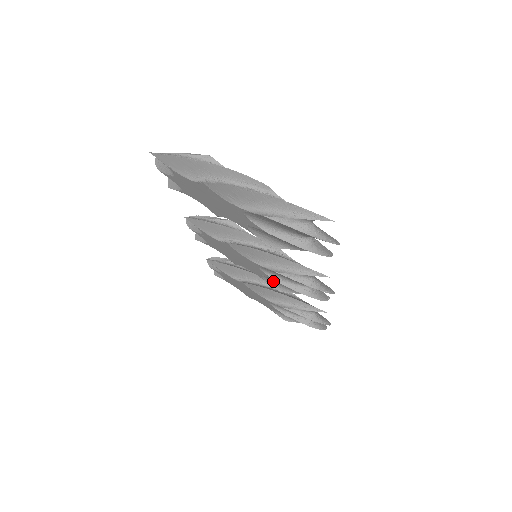
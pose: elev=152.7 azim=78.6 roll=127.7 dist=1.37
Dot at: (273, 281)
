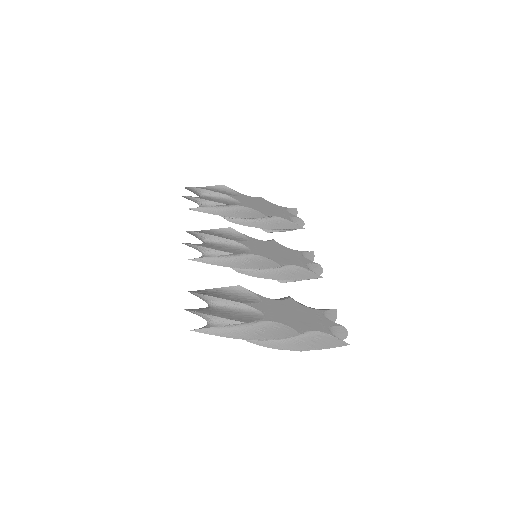
Dot at: occluded
